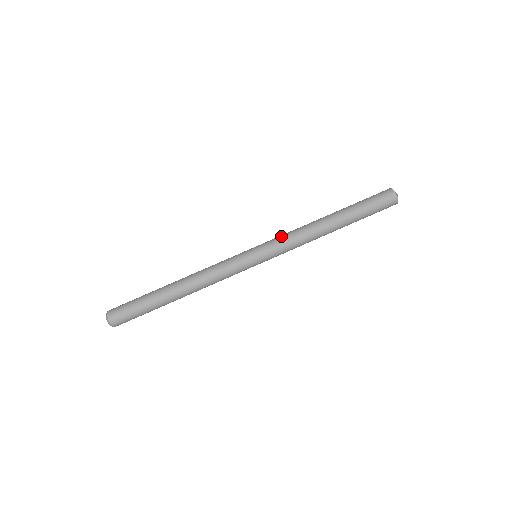
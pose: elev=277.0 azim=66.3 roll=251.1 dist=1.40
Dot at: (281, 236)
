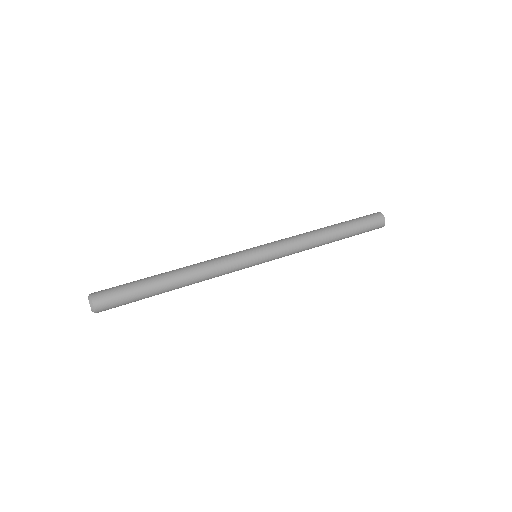
Dot at: (281, 239)
